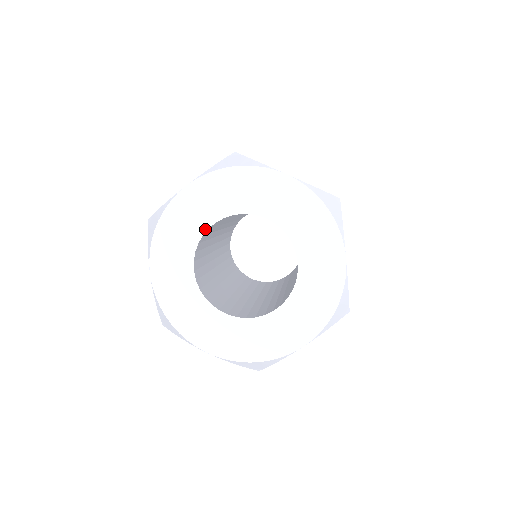
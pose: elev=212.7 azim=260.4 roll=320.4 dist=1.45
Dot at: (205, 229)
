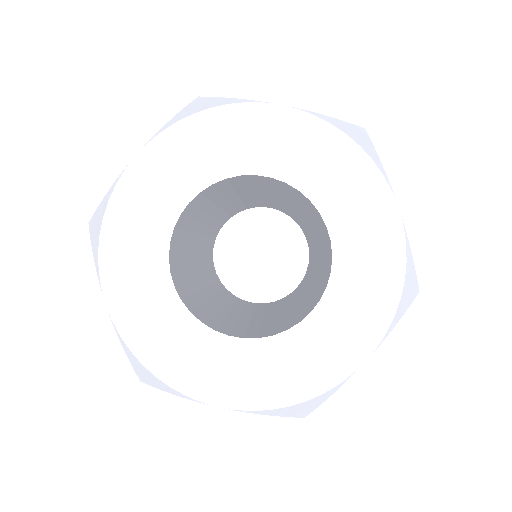
Dot at: (251, 171)
